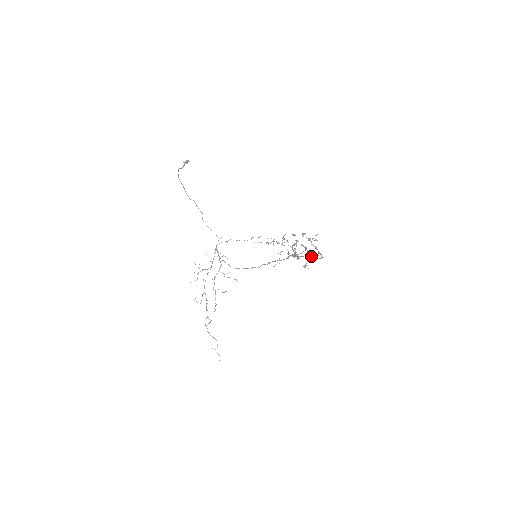
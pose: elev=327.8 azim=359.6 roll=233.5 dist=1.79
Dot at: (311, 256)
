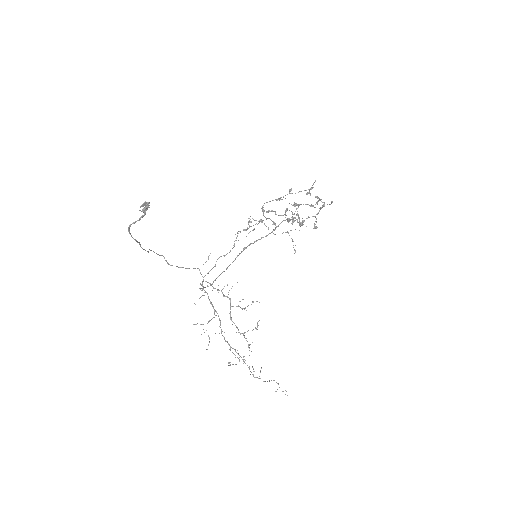
Dot at: (319, 211)
